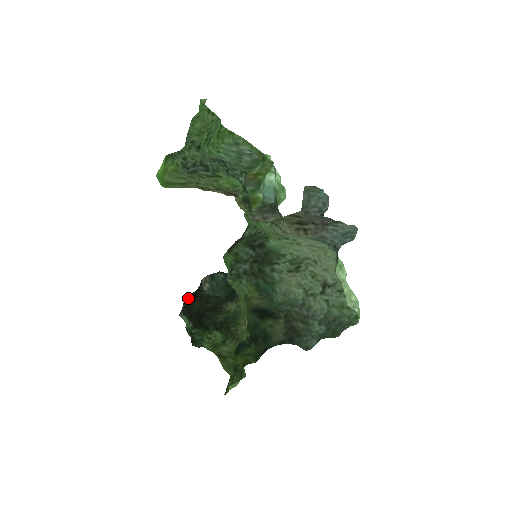
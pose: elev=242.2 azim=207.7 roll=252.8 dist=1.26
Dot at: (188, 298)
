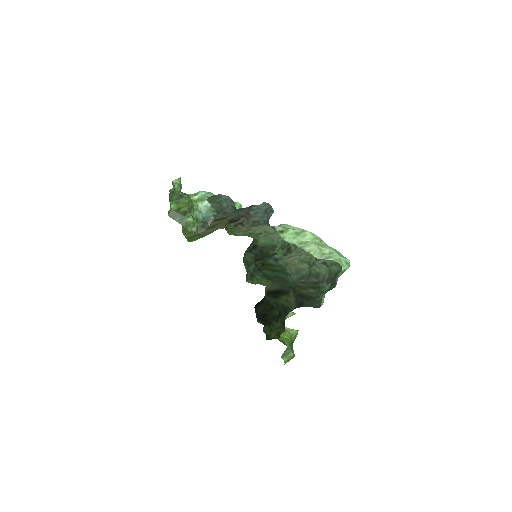
Dot at: (255, 307)
